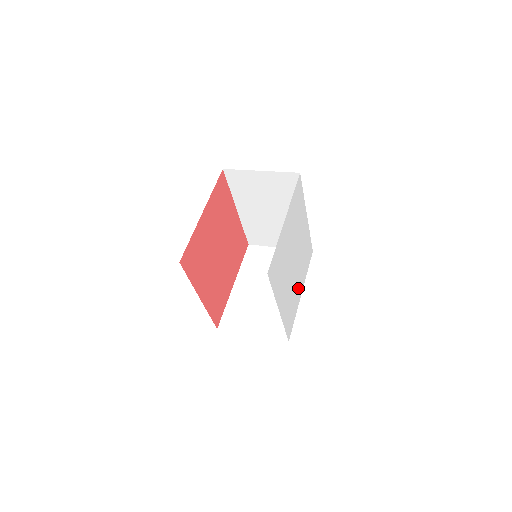
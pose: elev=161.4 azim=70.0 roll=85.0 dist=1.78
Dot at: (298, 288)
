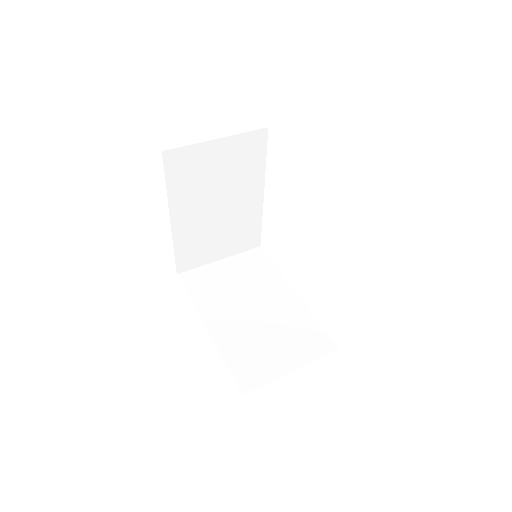
Dot at: occluded
